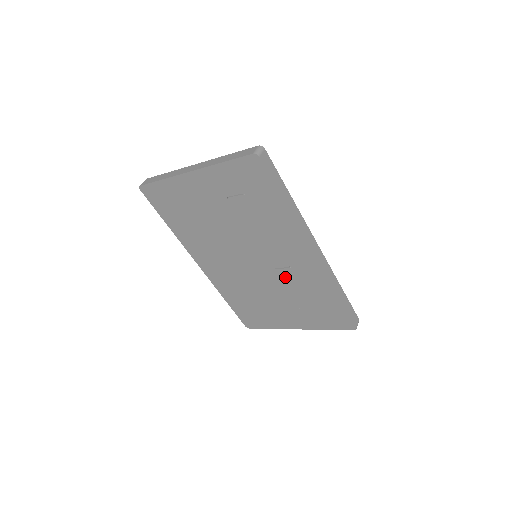
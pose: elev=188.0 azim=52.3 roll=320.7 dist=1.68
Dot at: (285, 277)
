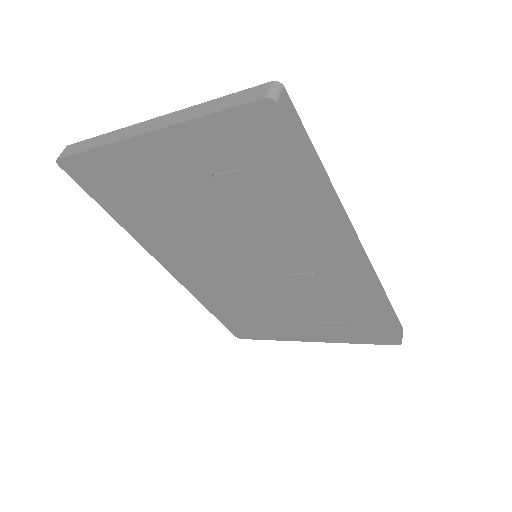
Dot at: (302, 285)
